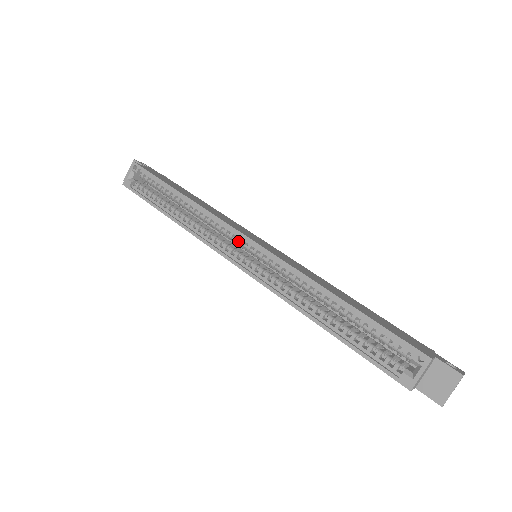
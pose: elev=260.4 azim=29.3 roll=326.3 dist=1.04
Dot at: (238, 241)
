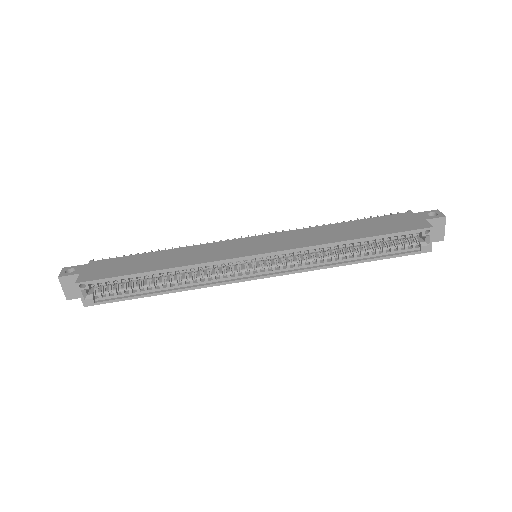
Dot at: (244, 262)
